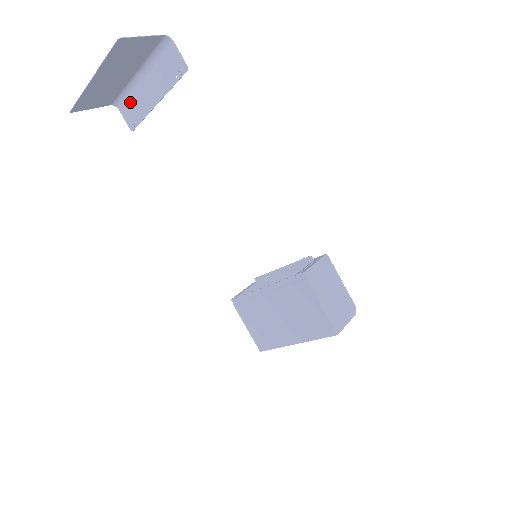
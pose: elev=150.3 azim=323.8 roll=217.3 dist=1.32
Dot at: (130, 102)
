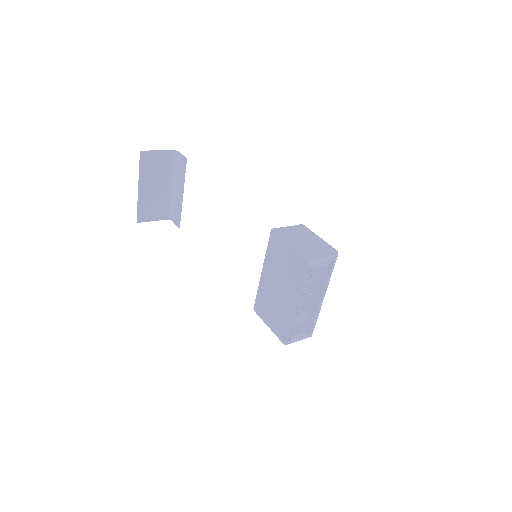
Dot at: (174, 210)
